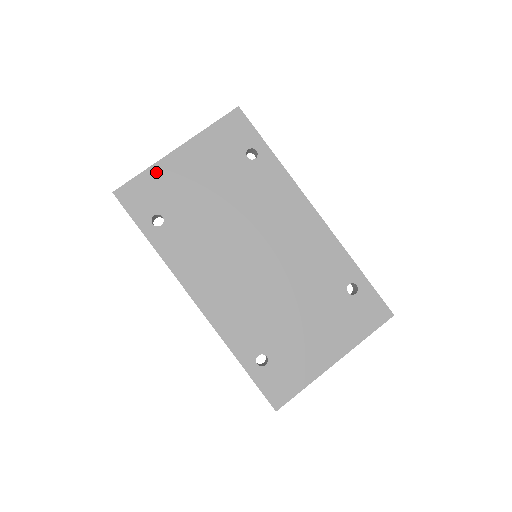
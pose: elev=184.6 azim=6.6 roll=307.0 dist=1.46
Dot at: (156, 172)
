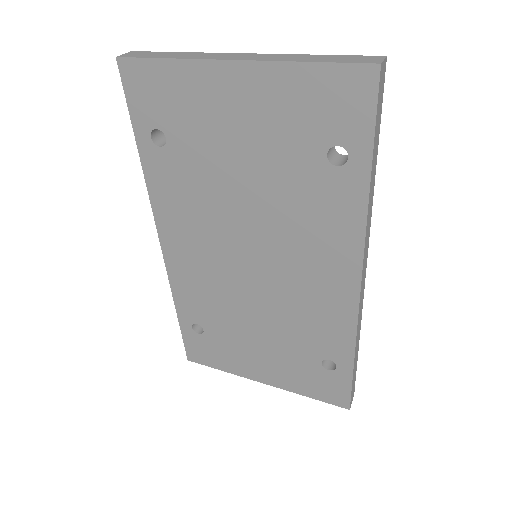
Dot at: (185, 74)
